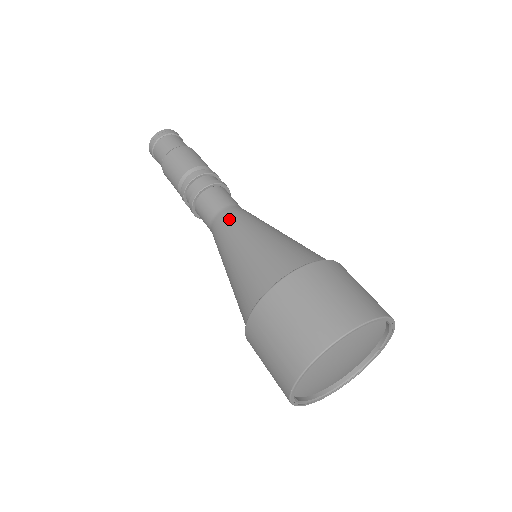
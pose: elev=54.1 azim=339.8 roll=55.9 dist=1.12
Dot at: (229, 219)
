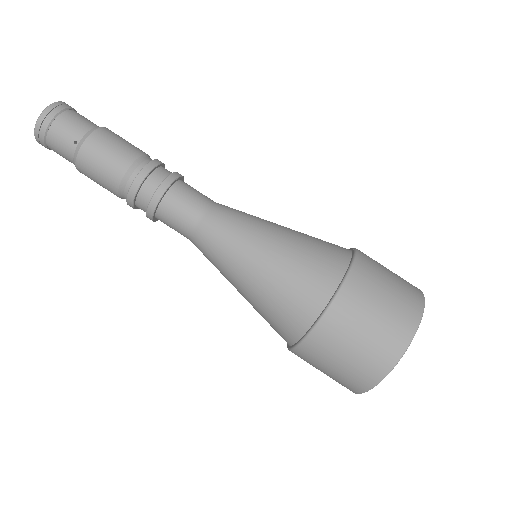
Dot at: (229, 216)
